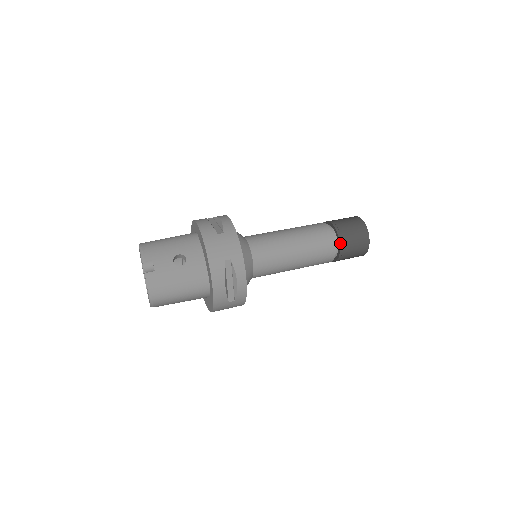
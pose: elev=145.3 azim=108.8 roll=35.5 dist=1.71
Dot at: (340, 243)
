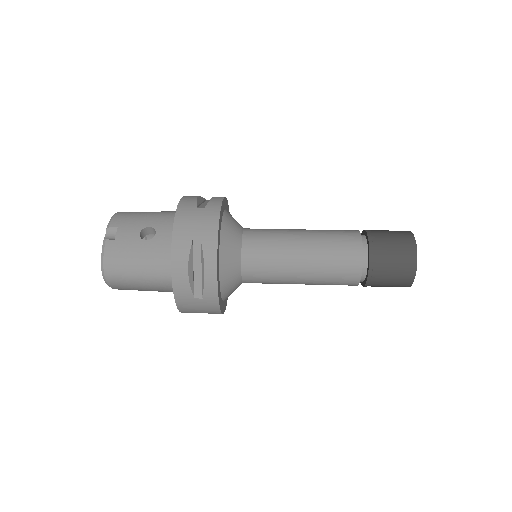
Dot at: (370, 256)
